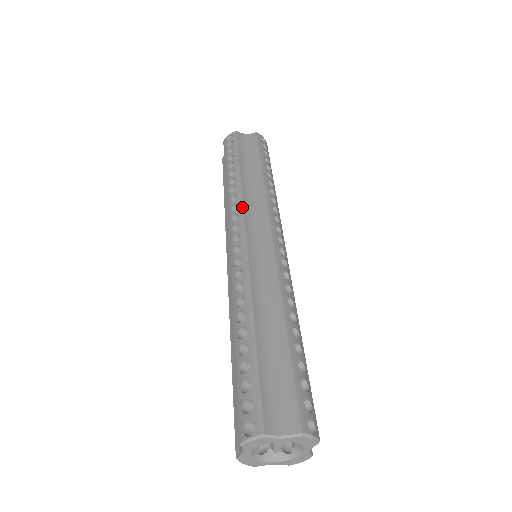
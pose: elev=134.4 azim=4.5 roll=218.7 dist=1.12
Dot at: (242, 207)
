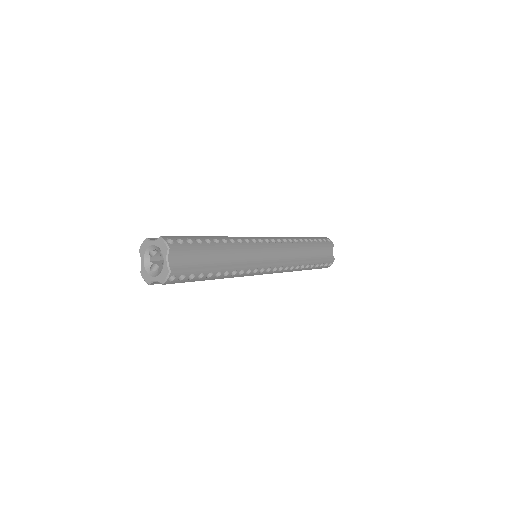
Dot at: occluded
